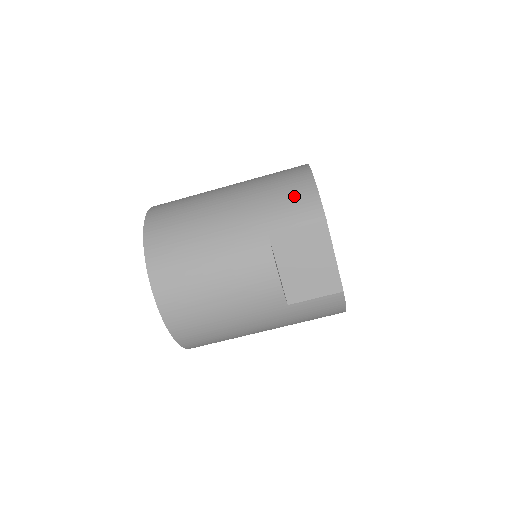
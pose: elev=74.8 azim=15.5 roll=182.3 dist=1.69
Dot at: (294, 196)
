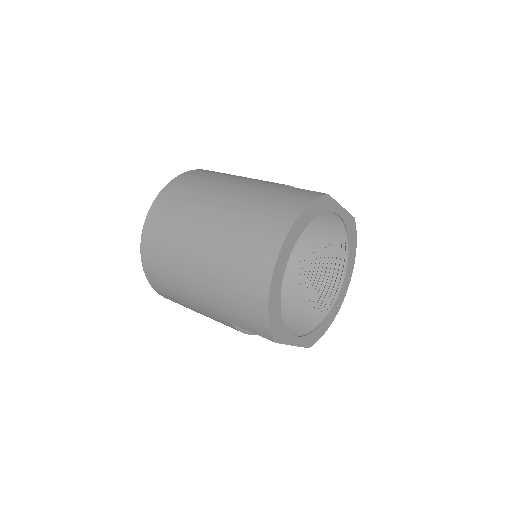
Dot at: (248, 311)
